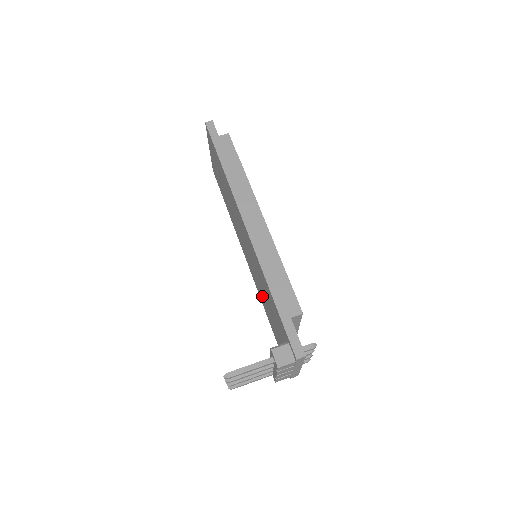
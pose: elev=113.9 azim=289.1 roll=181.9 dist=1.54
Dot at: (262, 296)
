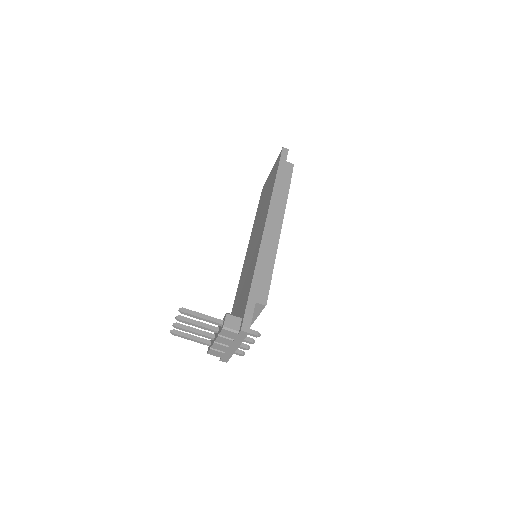
Dot at: (240, 288)
